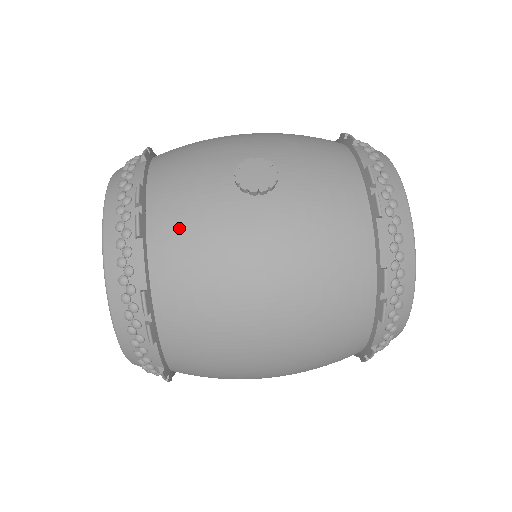
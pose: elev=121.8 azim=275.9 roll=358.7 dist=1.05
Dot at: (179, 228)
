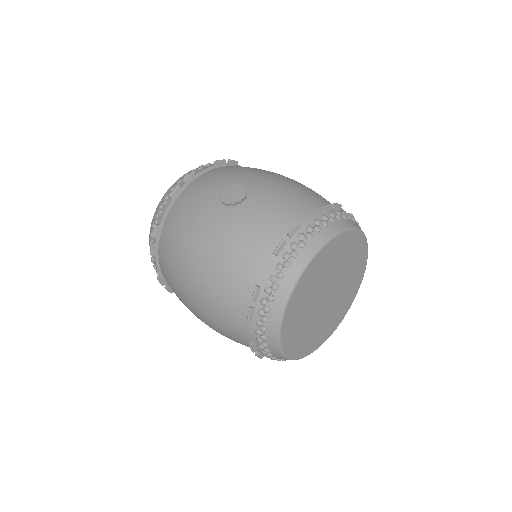
Dot at: (187, 202)
